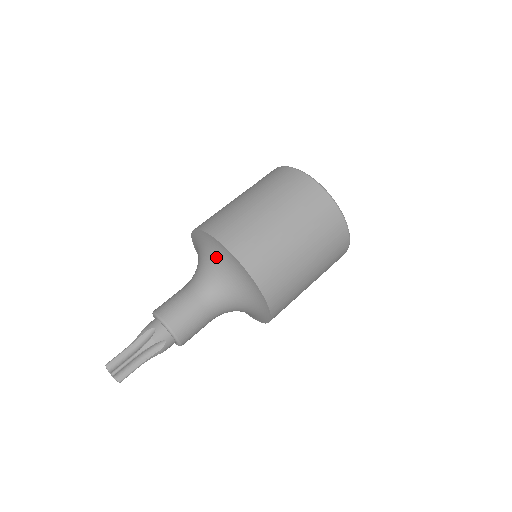
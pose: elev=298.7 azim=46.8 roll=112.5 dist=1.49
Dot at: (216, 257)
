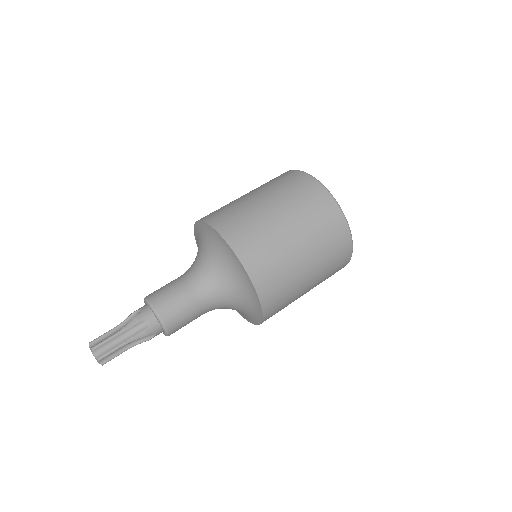
Dot at: (204, 241)
